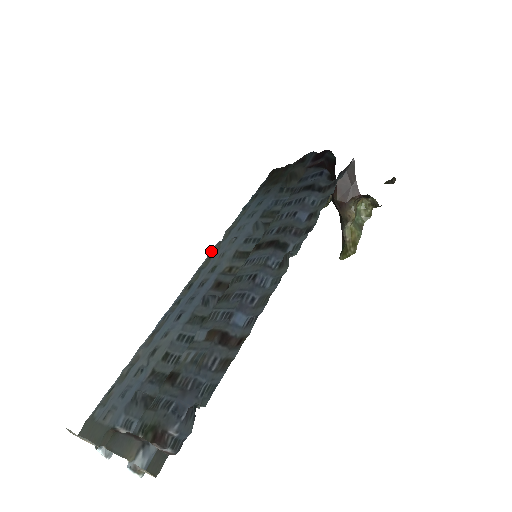
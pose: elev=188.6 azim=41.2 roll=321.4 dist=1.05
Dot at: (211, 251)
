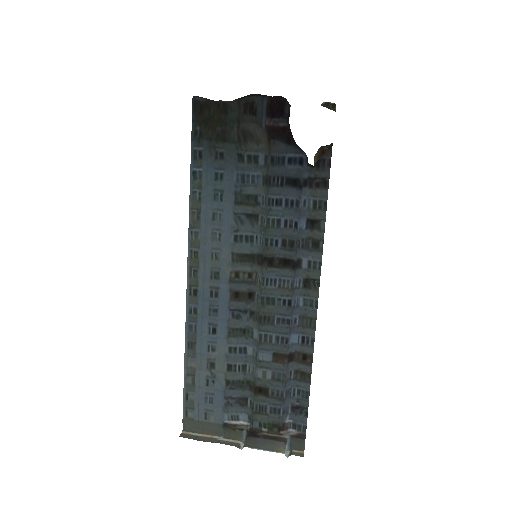
Dot at: (188, 244)
